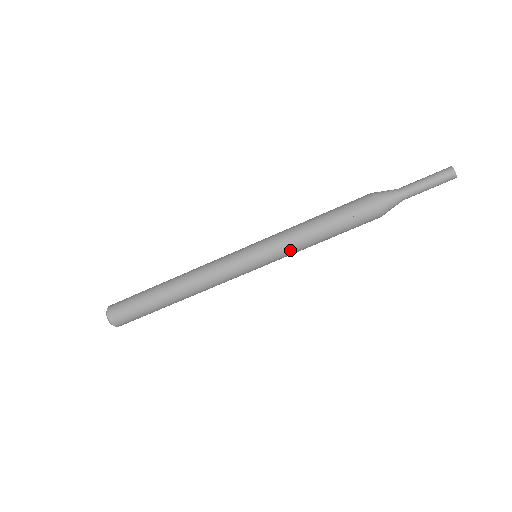
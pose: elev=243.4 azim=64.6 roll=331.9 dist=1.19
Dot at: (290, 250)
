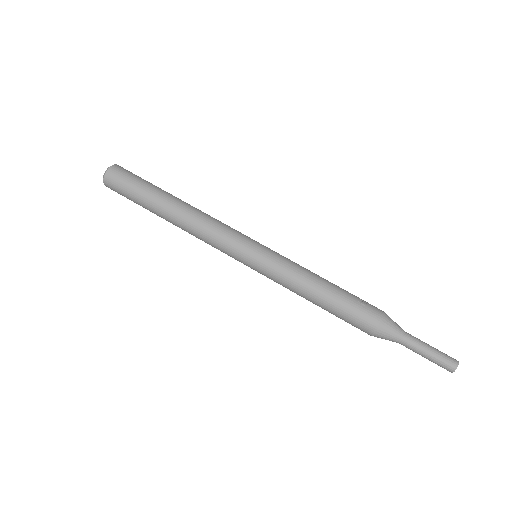
Dot at: (289, 270)
